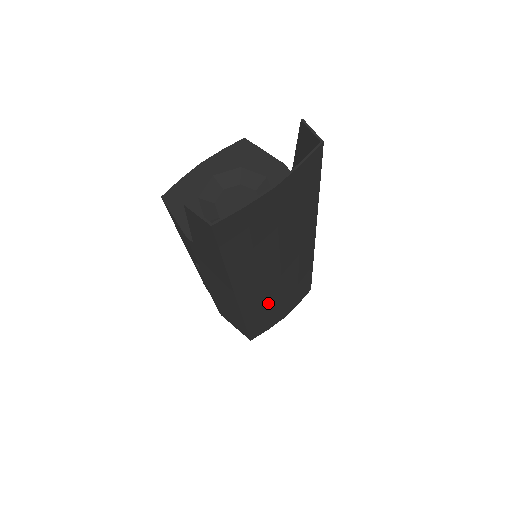
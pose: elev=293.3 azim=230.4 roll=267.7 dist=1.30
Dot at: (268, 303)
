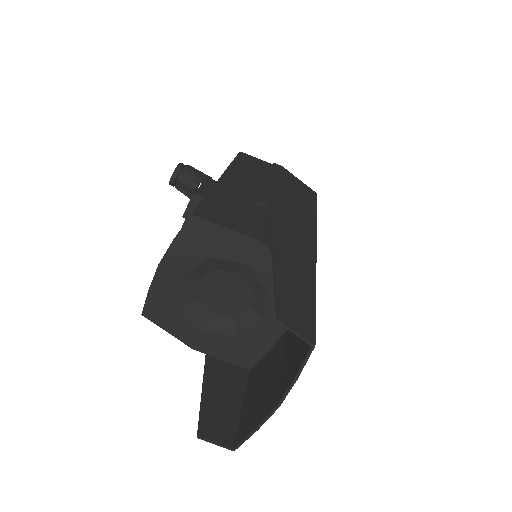
Dot at: occluded
